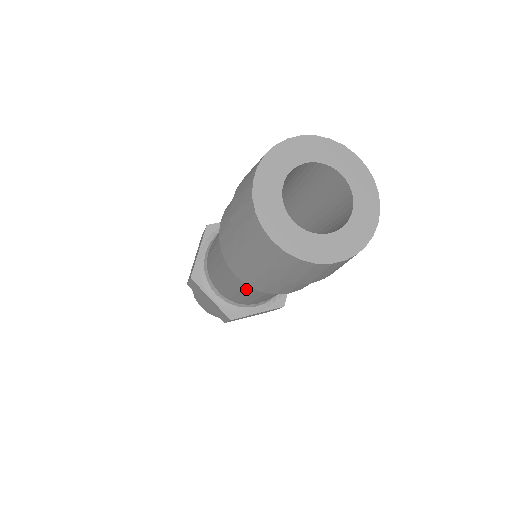
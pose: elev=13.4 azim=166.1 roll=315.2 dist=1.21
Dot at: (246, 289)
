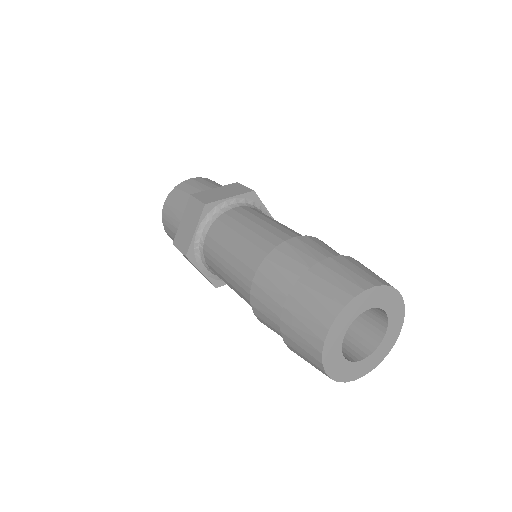
Dot at: occluded
